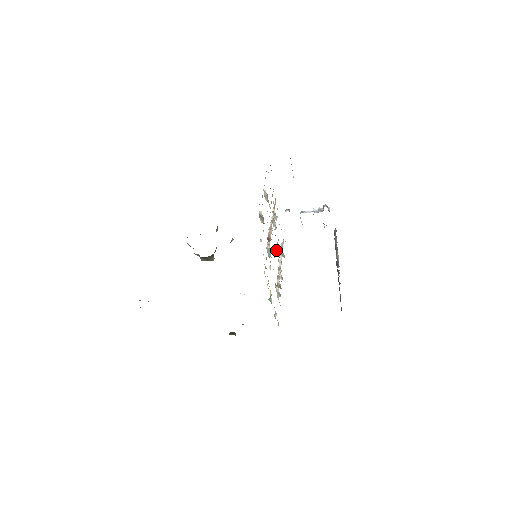
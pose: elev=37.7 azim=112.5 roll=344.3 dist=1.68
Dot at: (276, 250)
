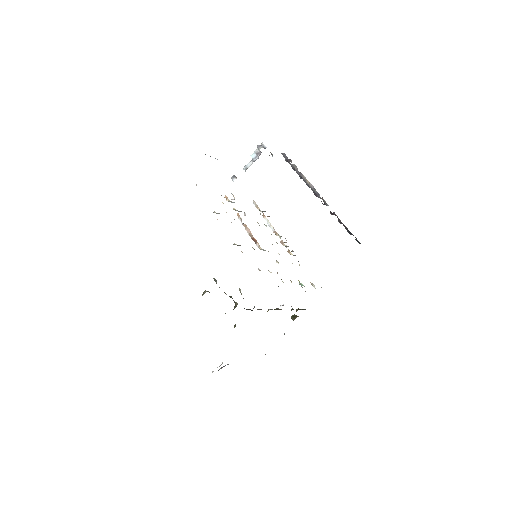
Dot at: occluded
